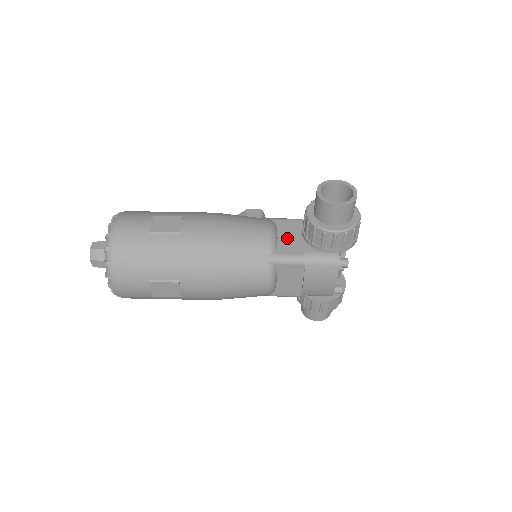
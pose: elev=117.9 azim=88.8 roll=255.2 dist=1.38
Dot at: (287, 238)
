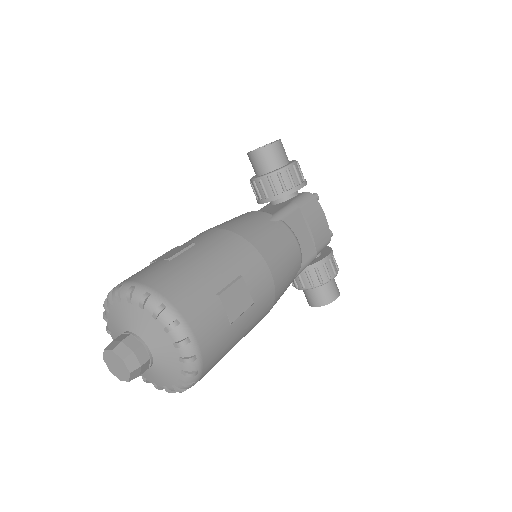
Dot at: occluded
